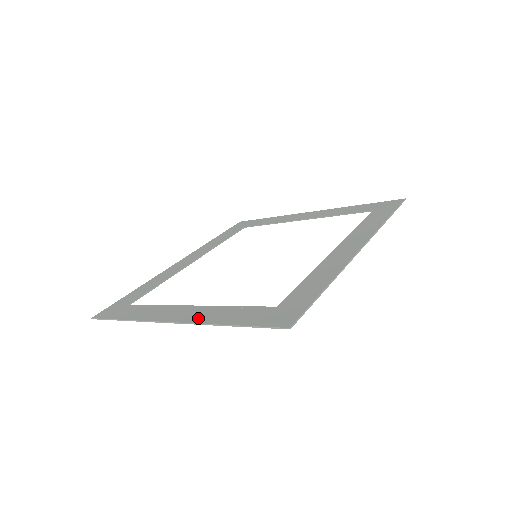
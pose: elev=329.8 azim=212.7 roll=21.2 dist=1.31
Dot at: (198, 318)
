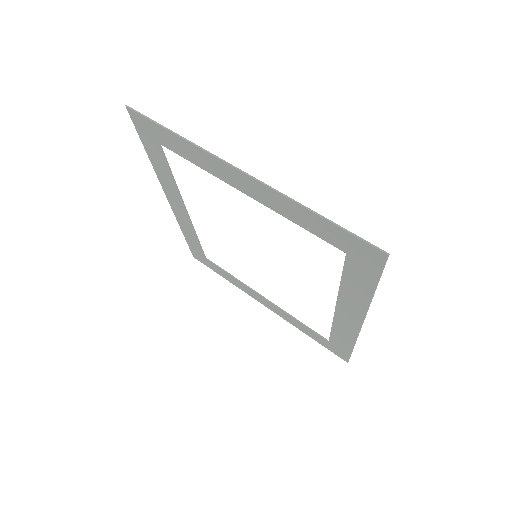
Dot at: (271, 192)
